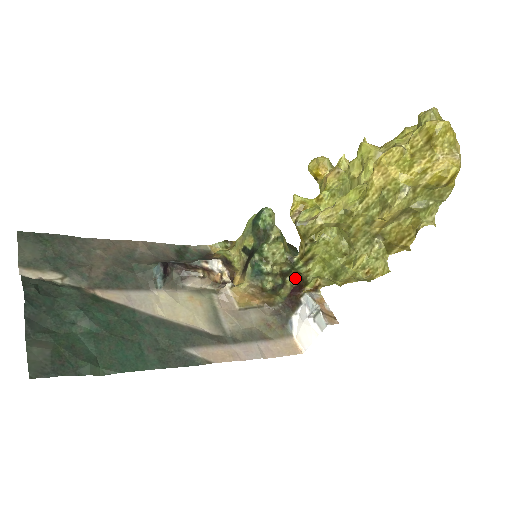
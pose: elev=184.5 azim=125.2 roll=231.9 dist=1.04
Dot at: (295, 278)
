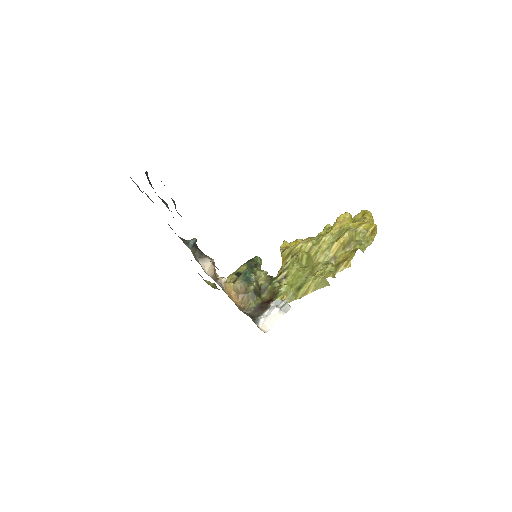
Dot at: (267, 297)
